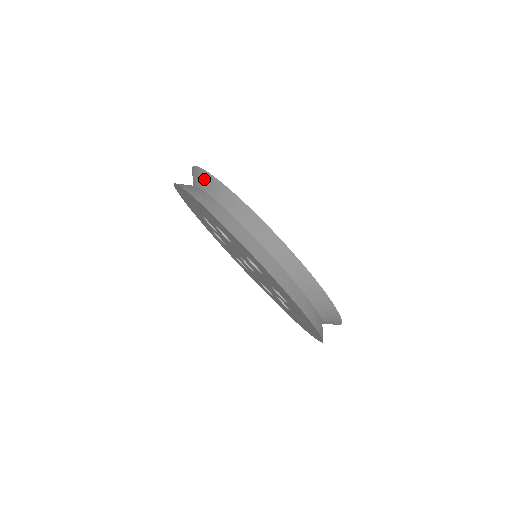
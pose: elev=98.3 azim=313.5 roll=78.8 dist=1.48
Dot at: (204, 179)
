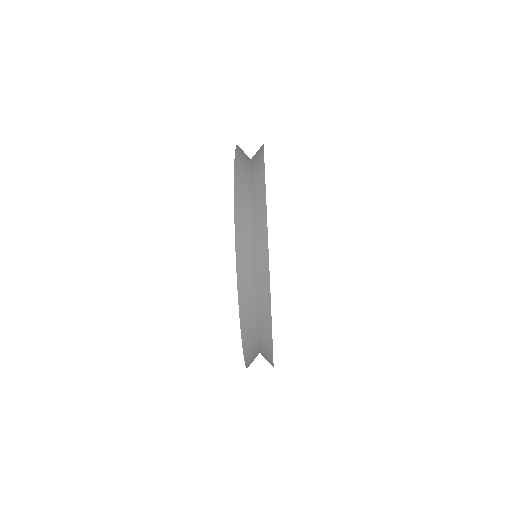
Dot at: (264, 308)
